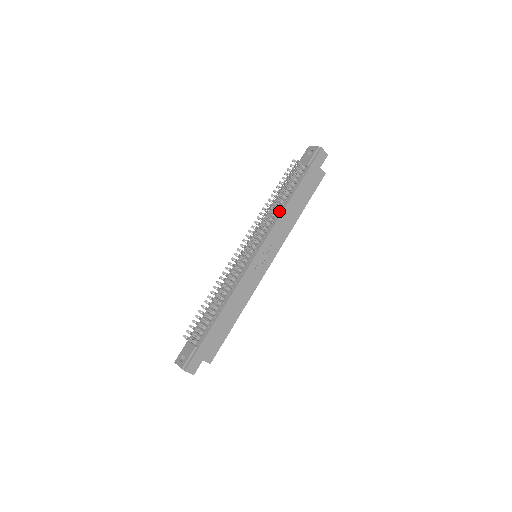
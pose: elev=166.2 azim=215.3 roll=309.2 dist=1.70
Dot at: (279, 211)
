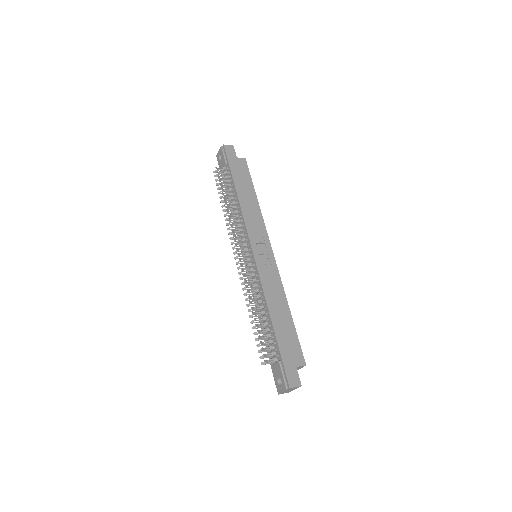
Dot at: (238, 210)
